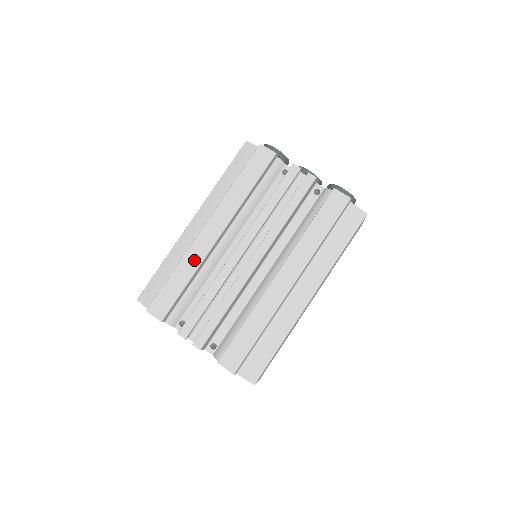
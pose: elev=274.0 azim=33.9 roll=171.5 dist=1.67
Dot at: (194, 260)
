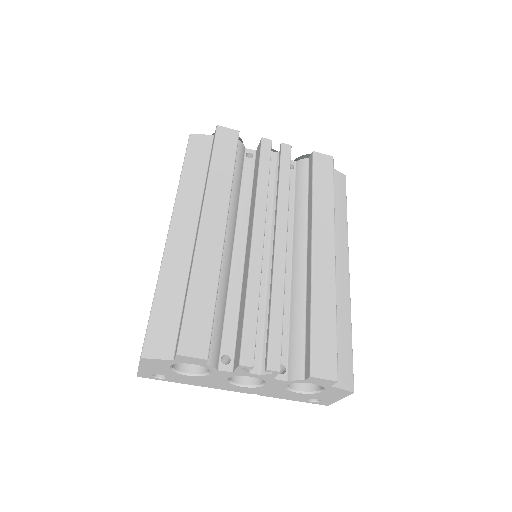
Dot at: (210, 263)
